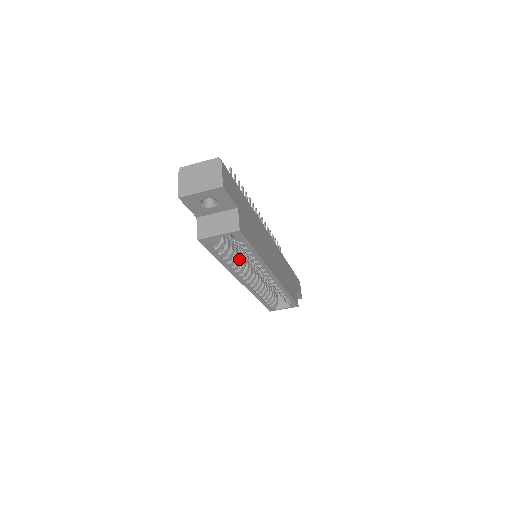
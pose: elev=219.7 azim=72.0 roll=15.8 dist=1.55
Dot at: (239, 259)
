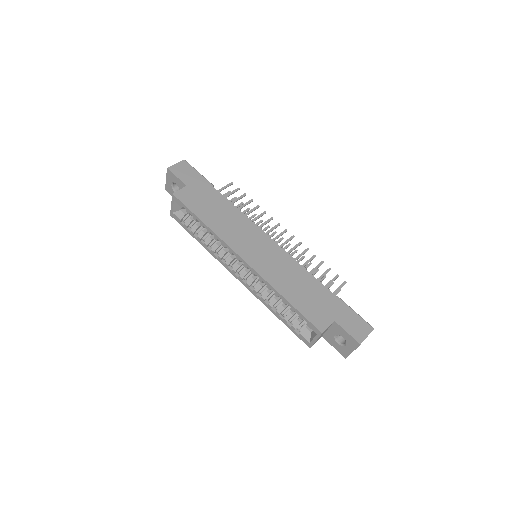
Dot at: (217, 243)
